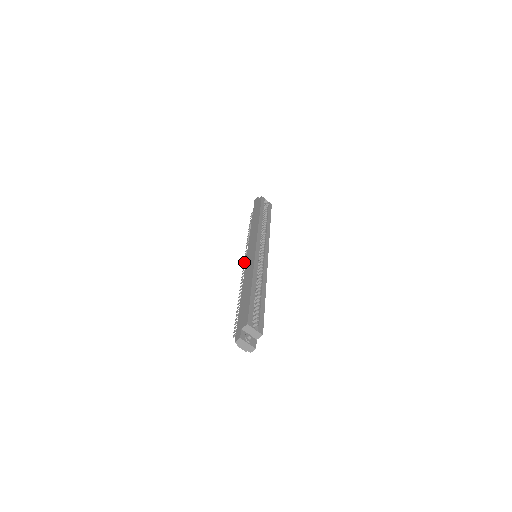
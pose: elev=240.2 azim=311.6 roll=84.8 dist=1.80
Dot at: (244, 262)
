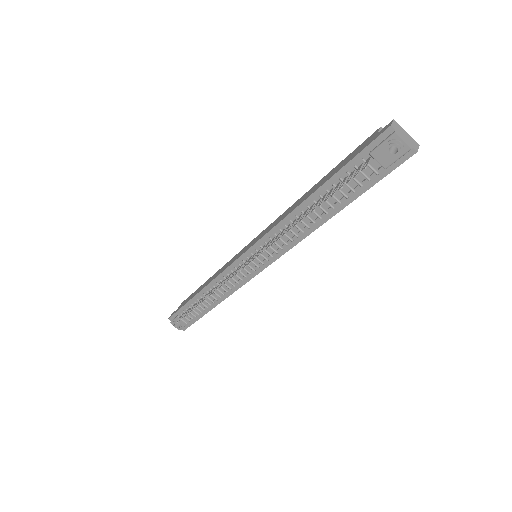
Dot at: (241, 268)
